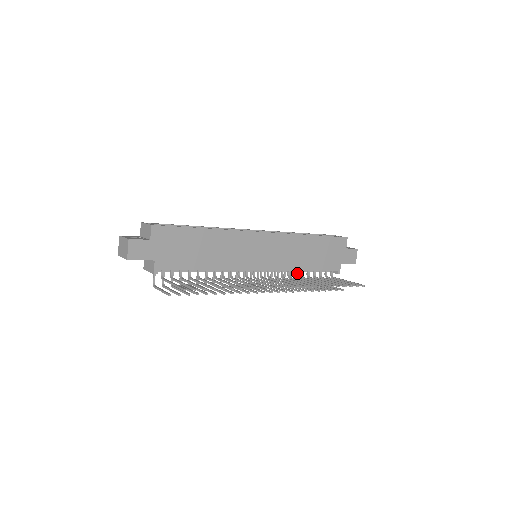
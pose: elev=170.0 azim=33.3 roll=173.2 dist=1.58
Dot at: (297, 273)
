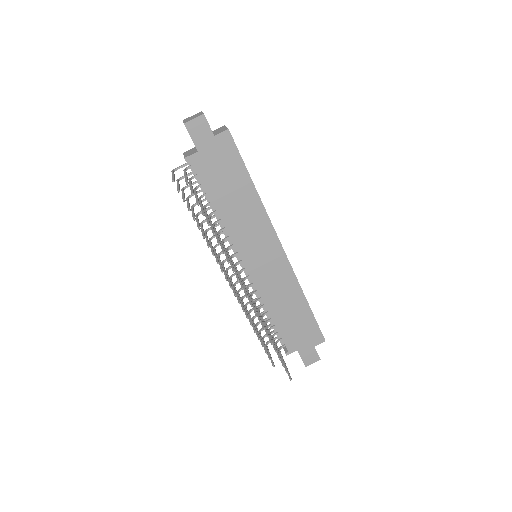
Dot at: (262, 313)
